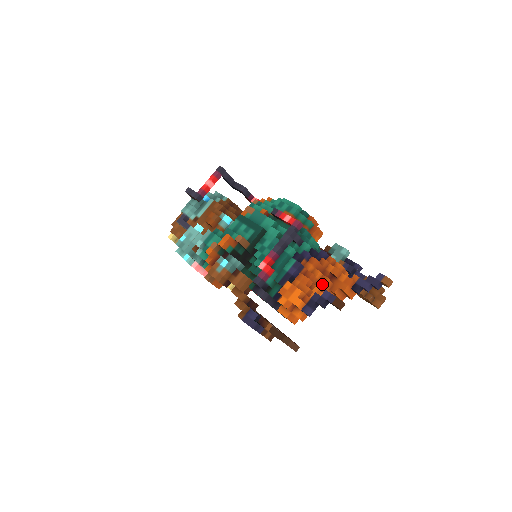
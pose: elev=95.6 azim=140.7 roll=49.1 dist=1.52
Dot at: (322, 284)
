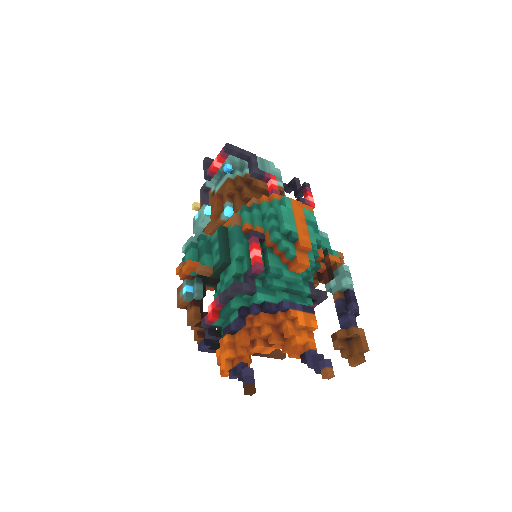
Dot at: occluded
